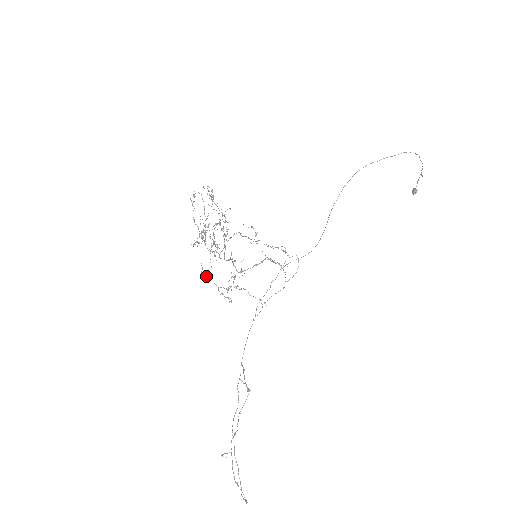
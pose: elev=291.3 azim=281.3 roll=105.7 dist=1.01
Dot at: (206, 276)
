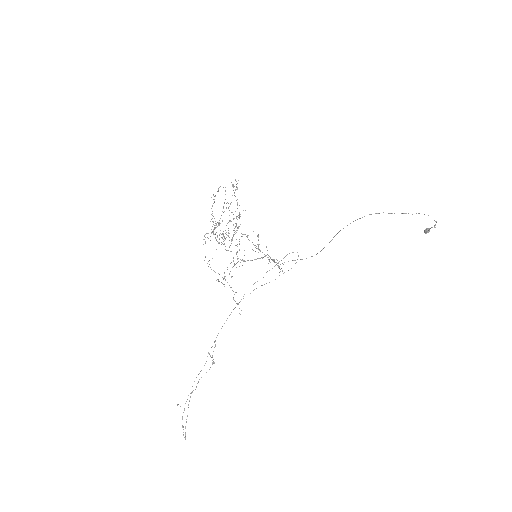
Dot at: (209, 260)
